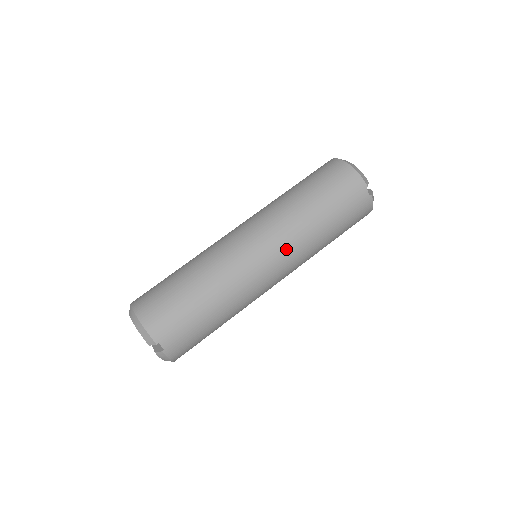
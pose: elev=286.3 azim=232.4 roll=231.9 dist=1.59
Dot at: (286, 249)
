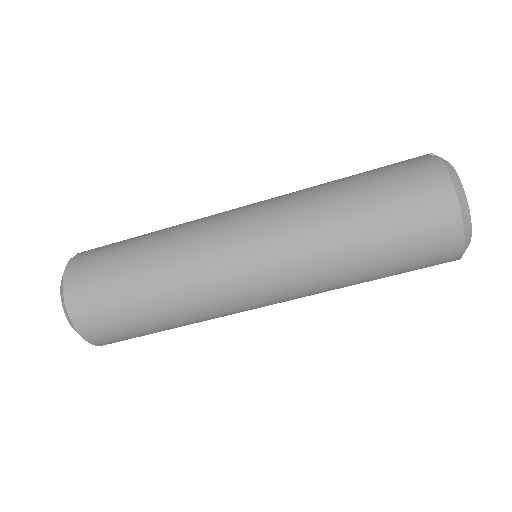
Dot at: occluded
